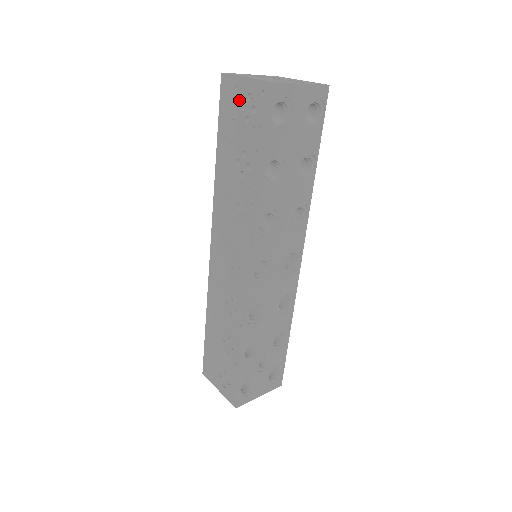
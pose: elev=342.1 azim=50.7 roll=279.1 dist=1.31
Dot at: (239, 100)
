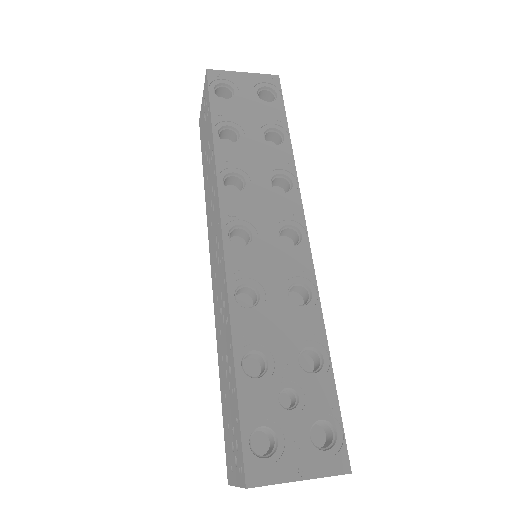
Dot at: (203, 116)
